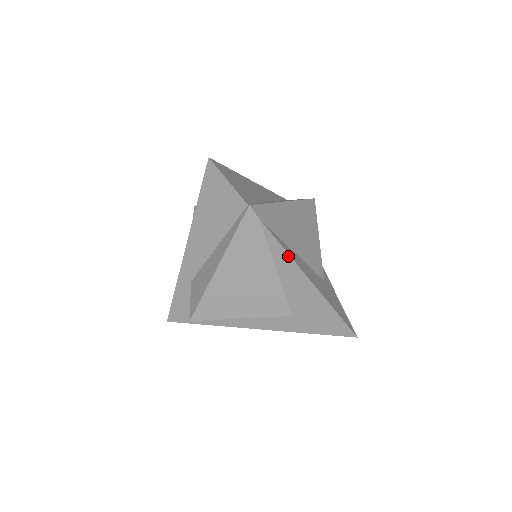
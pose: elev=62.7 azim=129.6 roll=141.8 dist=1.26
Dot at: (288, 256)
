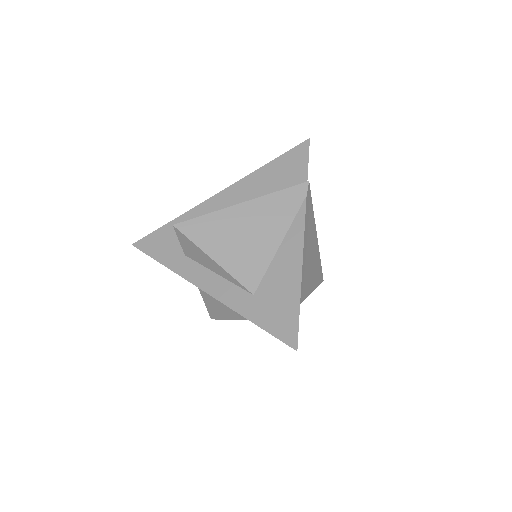
Dot at: (302, 236)
